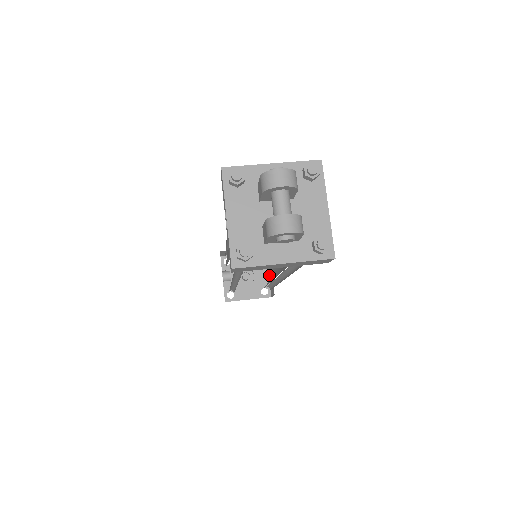
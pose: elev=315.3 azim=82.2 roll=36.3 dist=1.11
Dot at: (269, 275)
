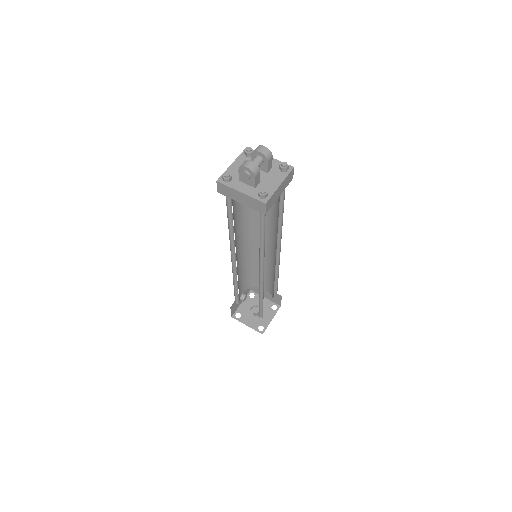
Dot at: occluded
